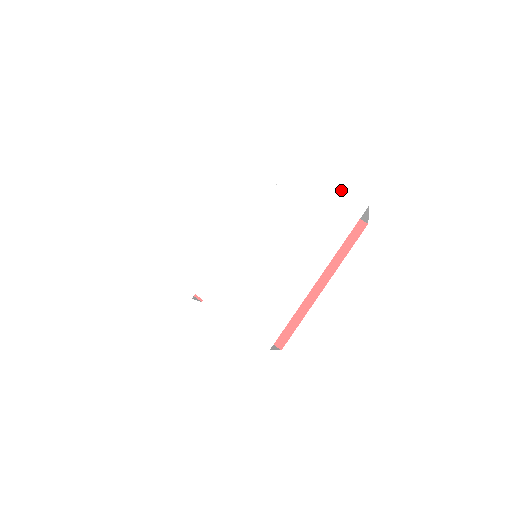
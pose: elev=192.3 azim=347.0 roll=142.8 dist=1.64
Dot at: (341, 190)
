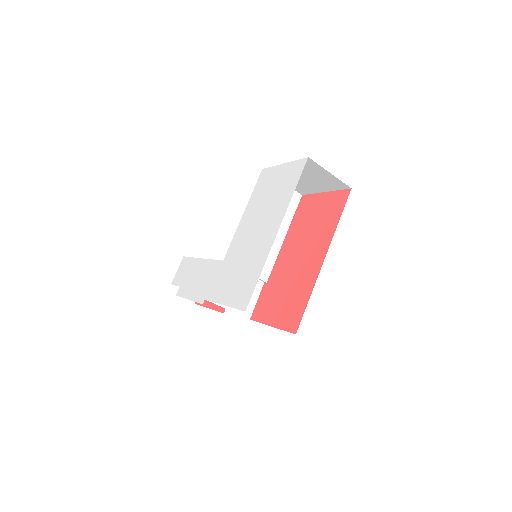
Dot at: (290, 163)
